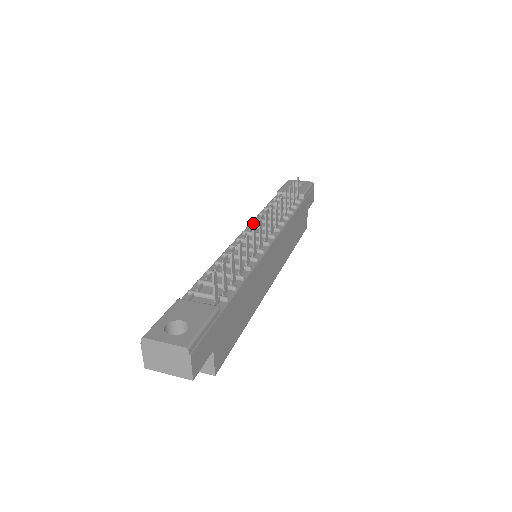
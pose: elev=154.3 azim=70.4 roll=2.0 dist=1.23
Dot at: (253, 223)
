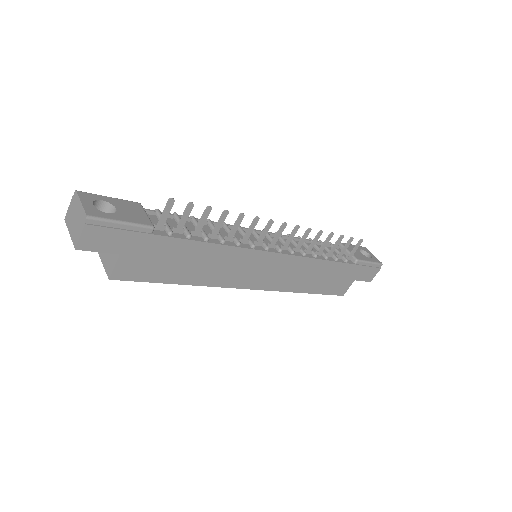
Dot at: occluded
